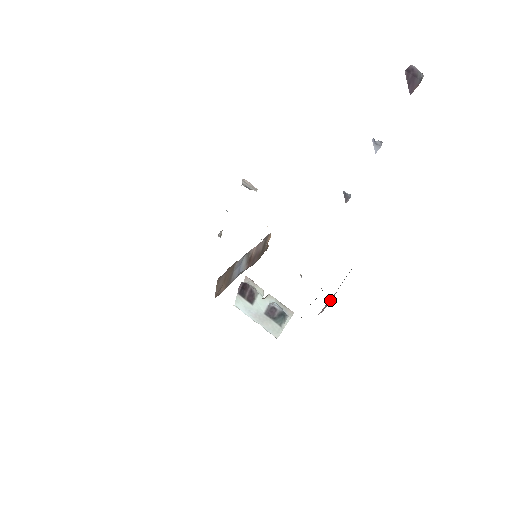
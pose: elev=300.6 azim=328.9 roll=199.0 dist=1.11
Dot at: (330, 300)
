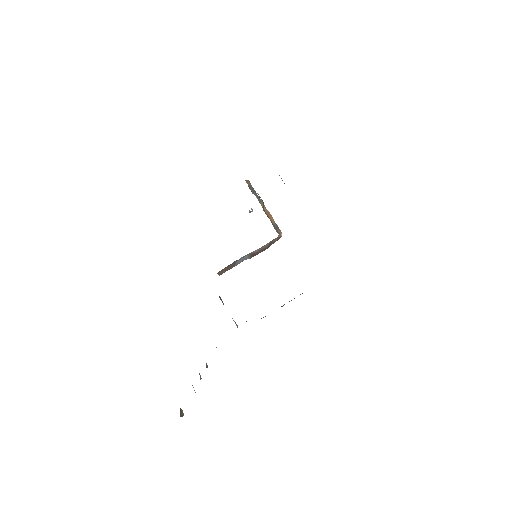
Dot at: occluded
